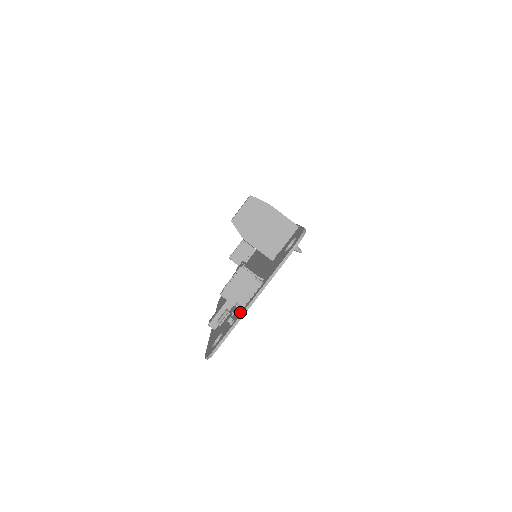
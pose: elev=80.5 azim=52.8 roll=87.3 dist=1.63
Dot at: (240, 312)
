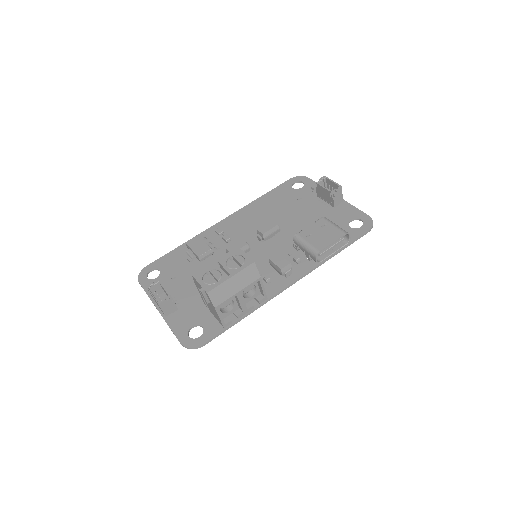
Dot at: occluded
